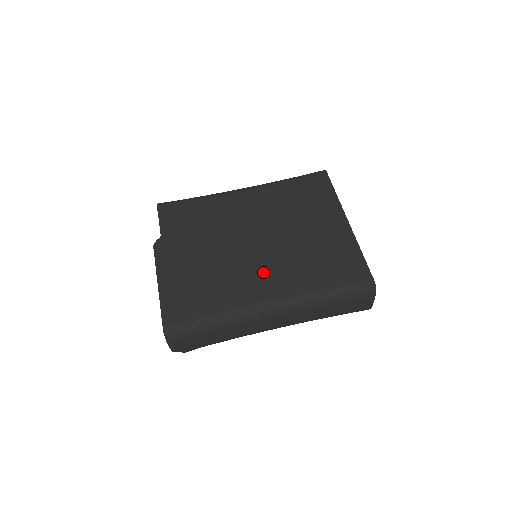
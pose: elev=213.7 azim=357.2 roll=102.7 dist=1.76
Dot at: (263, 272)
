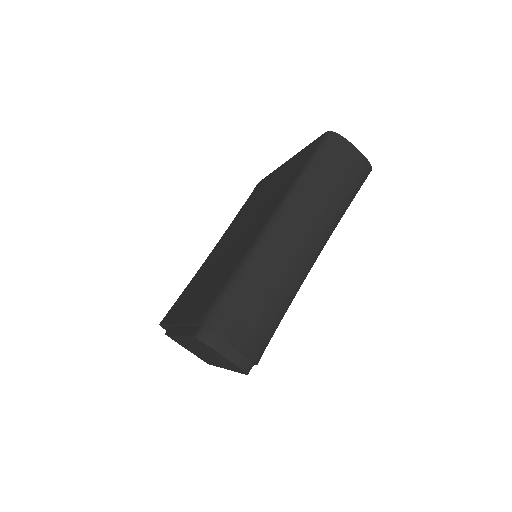
Dot at: (249, 231)
